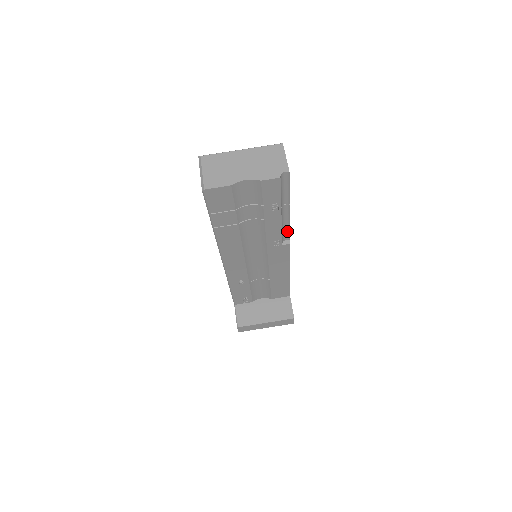
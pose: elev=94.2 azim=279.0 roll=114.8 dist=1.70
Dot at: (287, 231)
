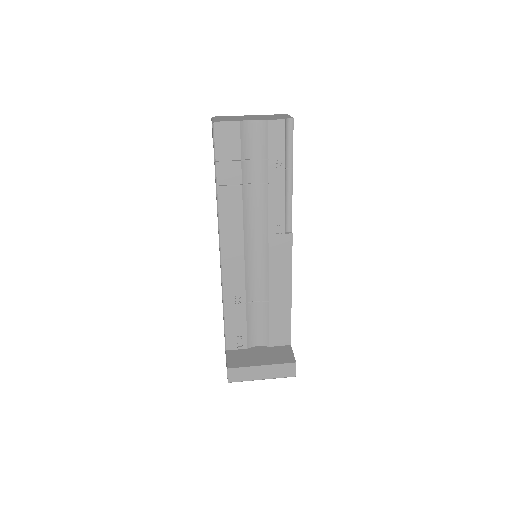
Dot at: (290, 215)
